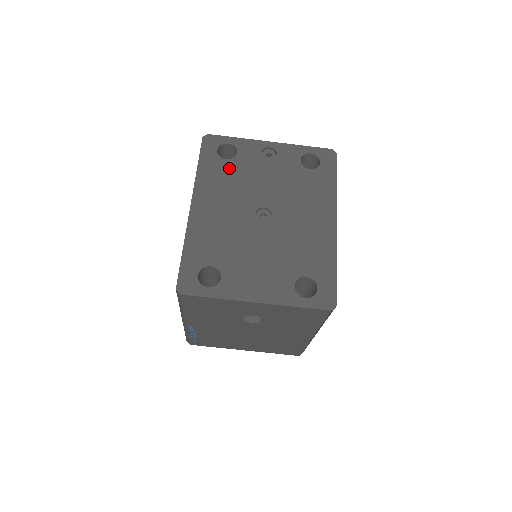
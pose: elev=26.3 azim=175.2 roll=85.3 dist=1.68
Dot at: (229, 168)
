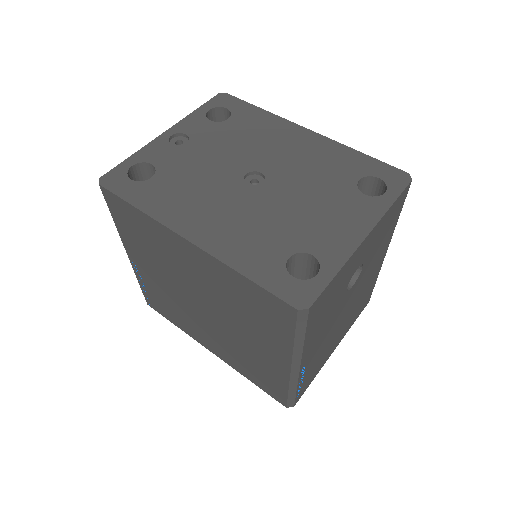
Dot at: (166, 180)
